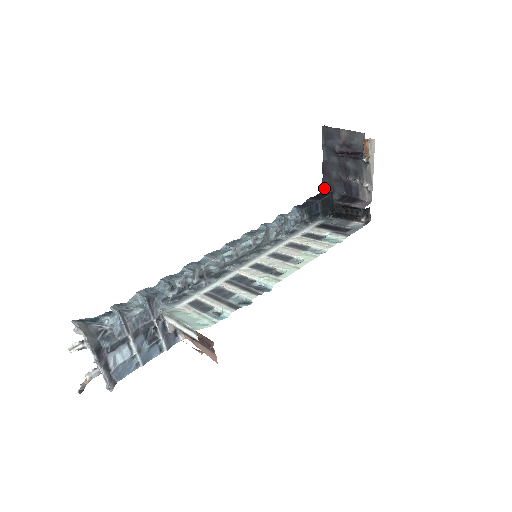
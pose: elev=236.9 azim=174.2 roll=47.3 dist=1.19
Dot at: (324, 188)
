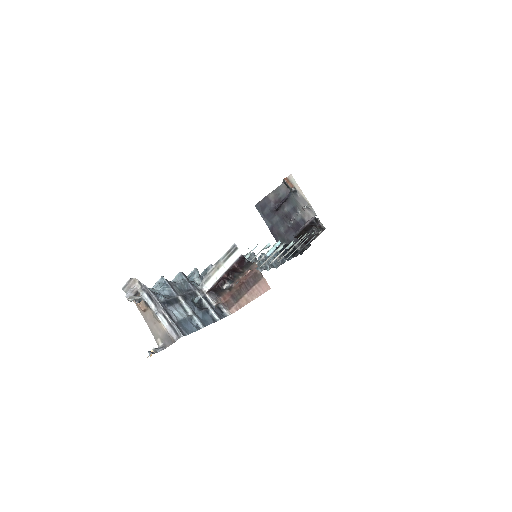
Dot at: occluded
